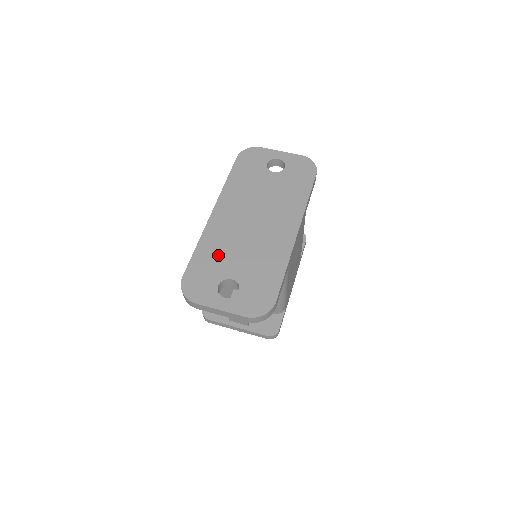
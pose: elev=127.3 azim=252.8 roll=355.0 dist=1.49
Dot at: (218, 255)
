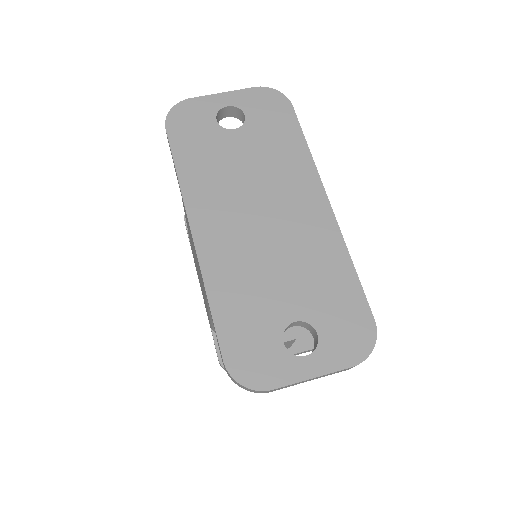
Dot at: (250, 296)
